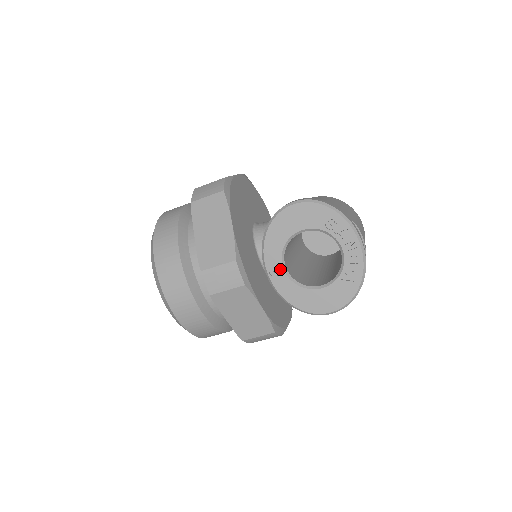
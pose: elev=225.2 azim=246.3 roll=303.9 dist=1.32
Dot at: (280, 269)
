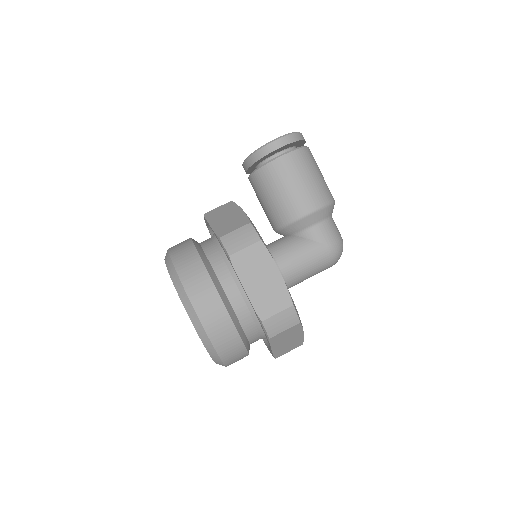
Dot at: occluded
